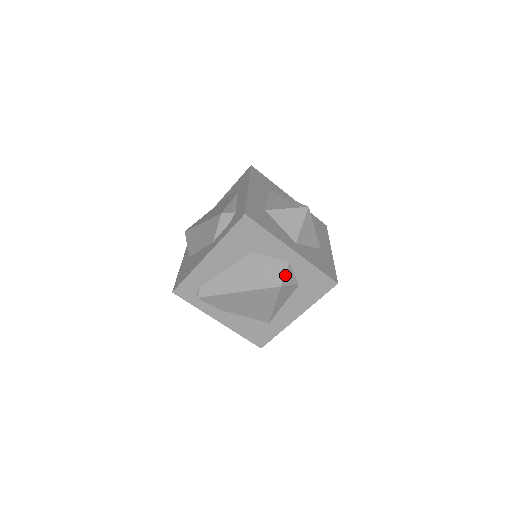
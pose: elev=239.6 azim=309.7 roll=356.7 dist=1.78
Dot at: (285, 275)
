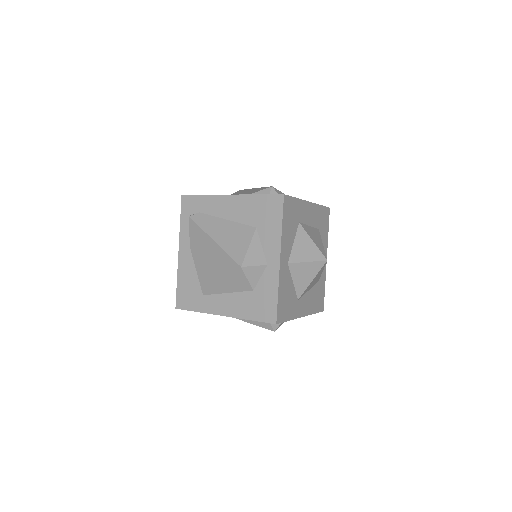
Dot at: (254, 266)
